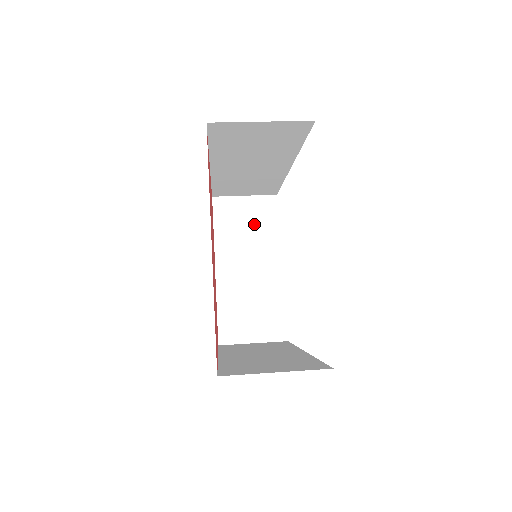
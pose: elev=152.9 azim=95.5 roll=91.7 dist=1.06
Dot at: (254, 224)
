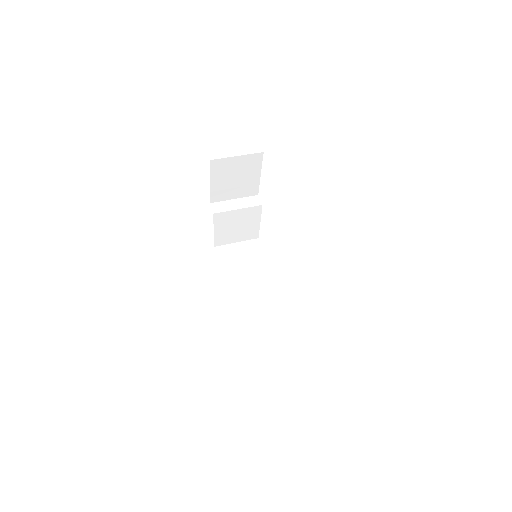
Dot at: (242, 173)
